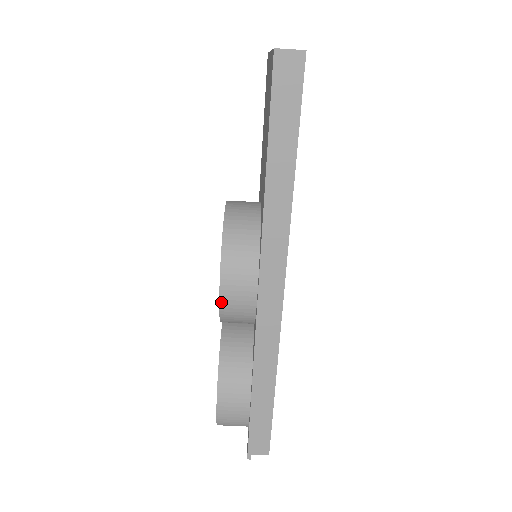
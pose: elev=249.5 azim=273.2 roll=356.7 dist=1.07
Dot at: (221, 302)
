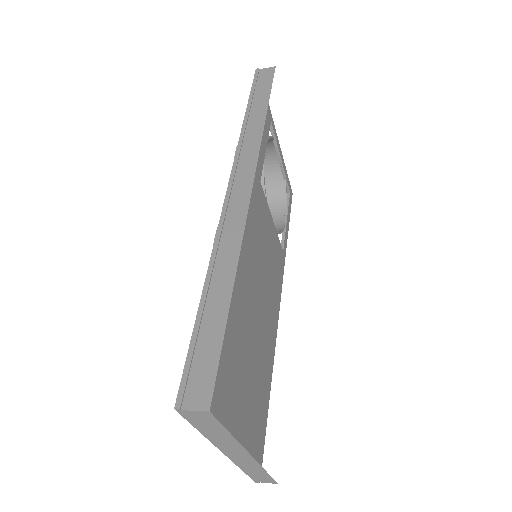
Dot at: occluded
